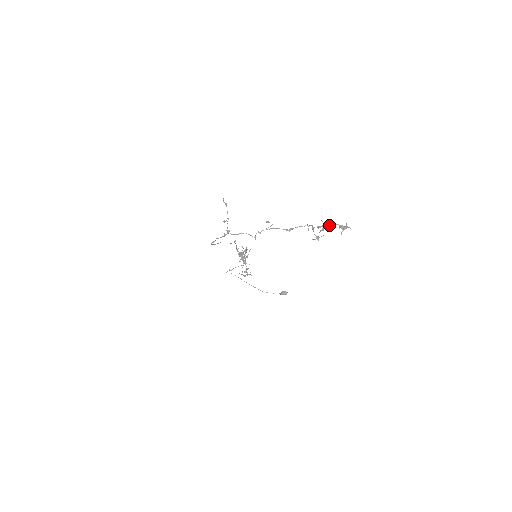
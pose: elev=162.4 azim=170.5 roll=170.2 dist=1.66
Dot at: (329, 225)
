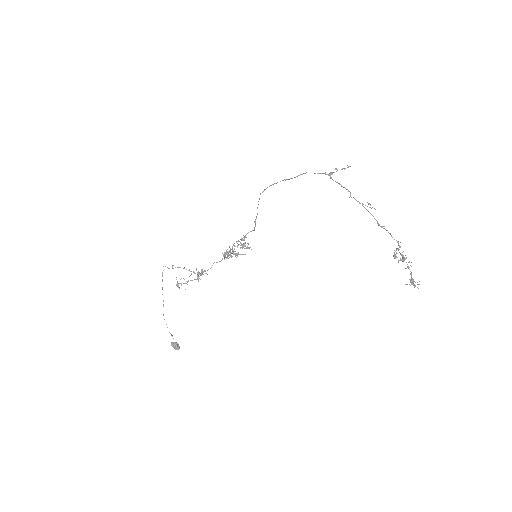
Dot at: occluded
